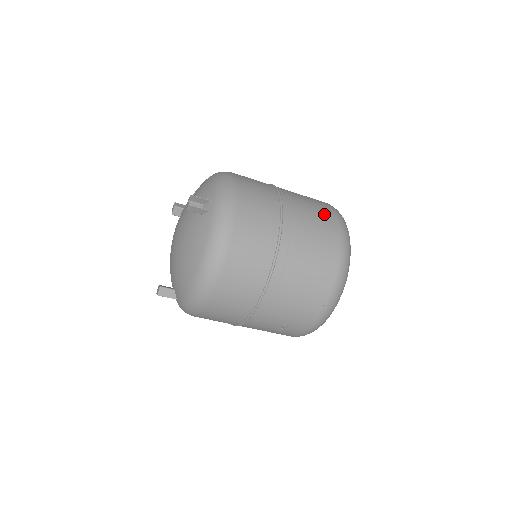
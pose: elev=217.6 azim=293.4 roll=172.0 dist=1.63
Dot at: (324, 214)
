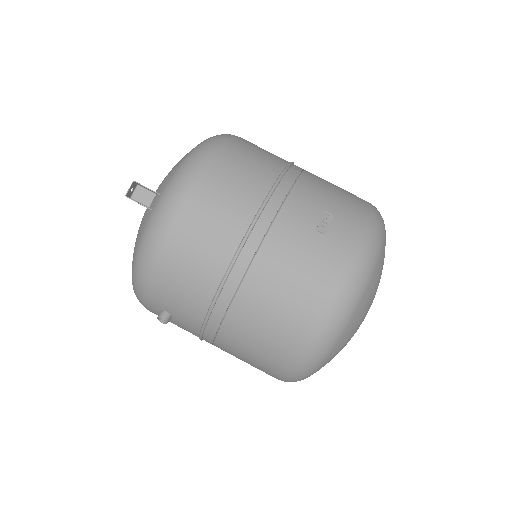
Dot at: occluded
